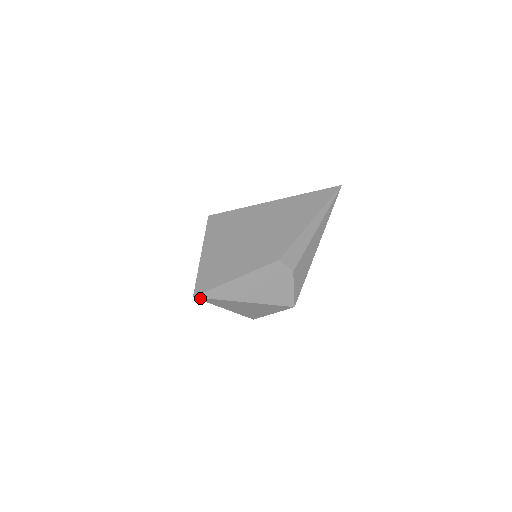
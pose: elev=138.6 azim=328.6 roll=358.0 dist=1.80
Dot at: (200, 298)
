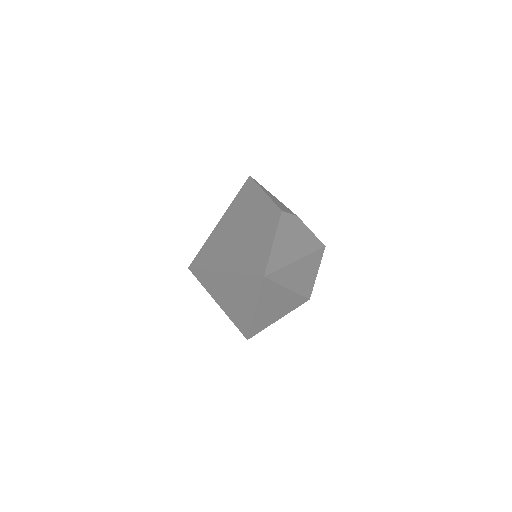
Dot at: (269, 276)
